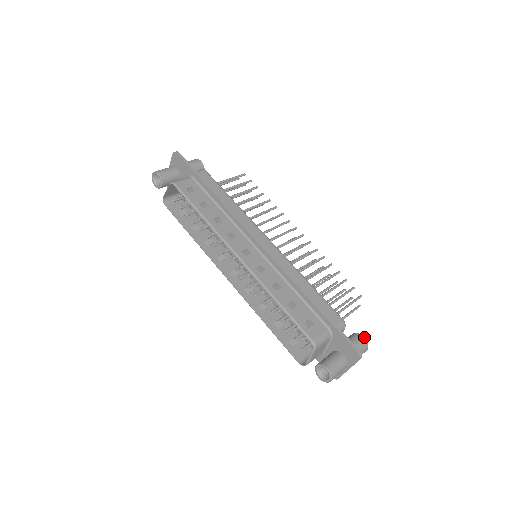
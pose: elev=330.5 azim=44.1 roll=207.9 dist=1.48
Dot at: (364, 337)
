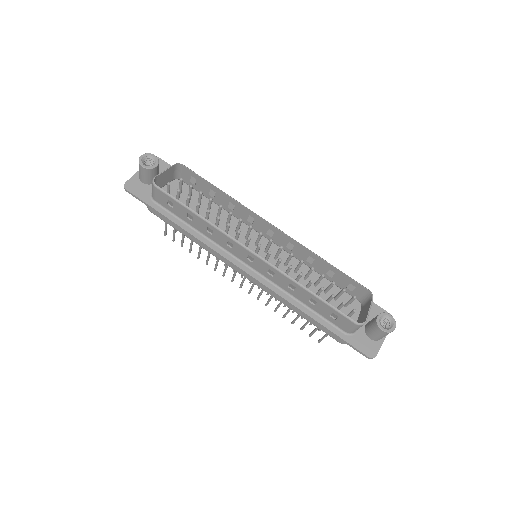
Dot at: occluded
